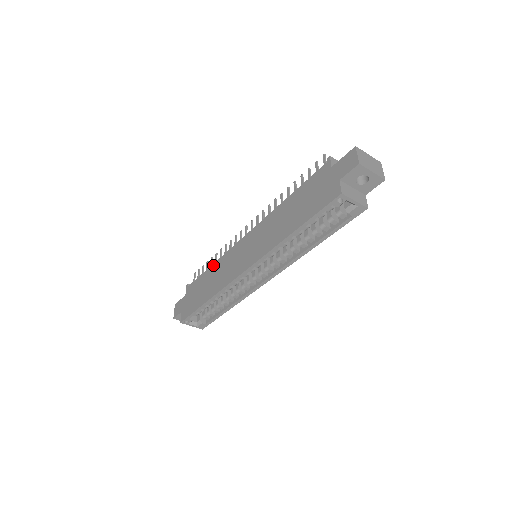
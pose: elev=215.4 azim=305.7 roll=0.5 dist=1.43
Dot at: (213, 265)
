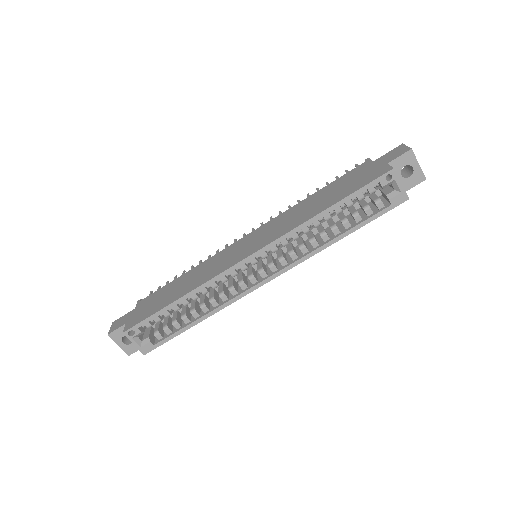
Dot at: (190, 270)
